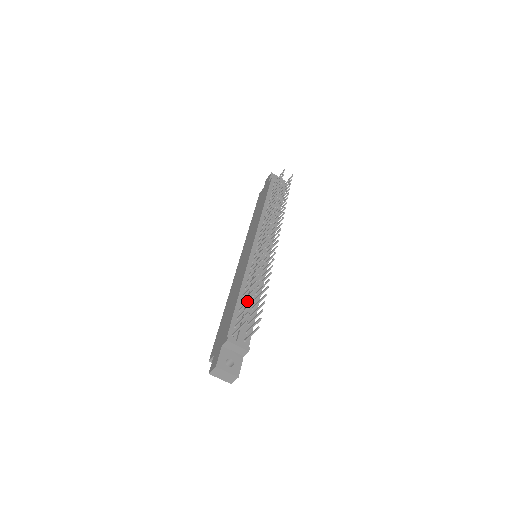
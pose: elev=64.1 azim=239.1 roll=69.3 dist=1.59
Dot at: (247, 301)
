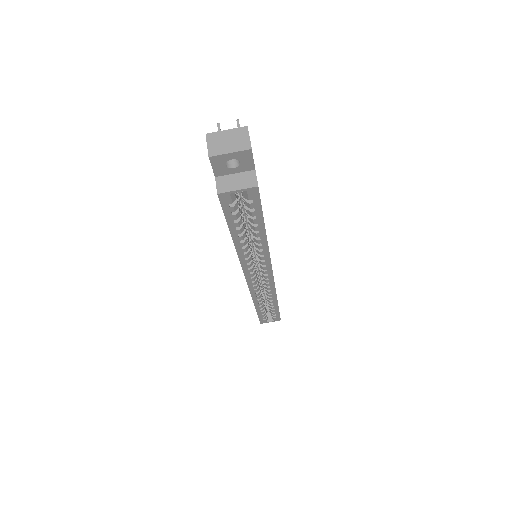
Dot at: occluded
